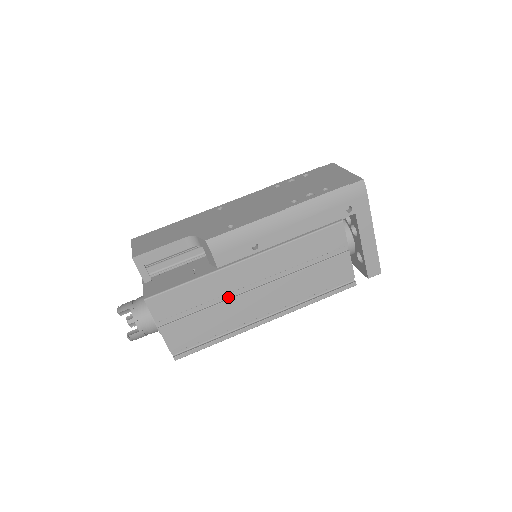
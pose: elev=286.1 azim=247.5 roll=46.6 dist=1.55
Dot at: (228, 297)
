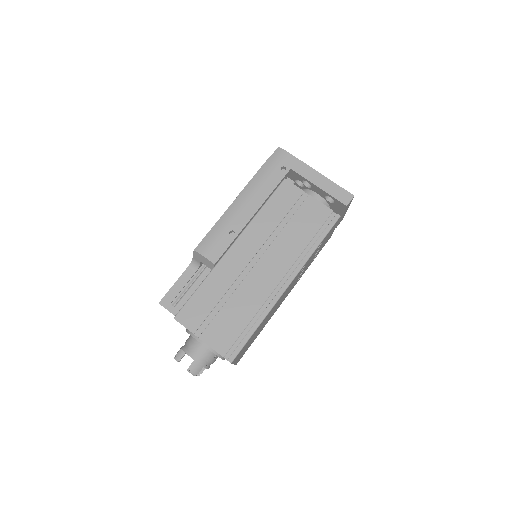
Dot at: (239, 283)
